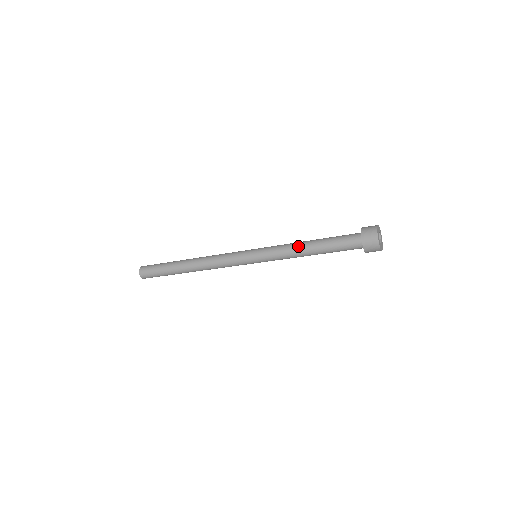
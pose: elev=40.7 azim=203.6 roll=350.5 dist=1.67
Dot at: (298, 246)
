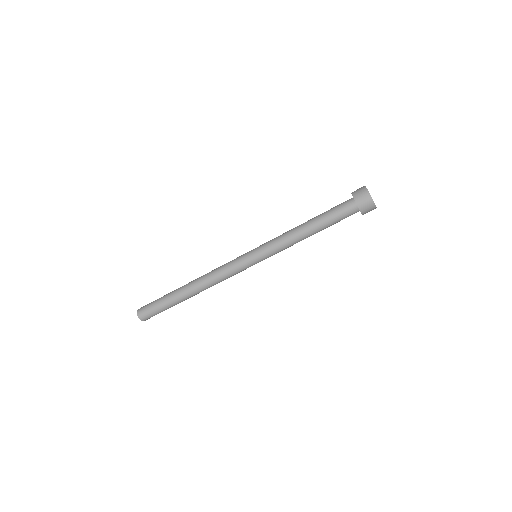
Dot at: (296, 231)
